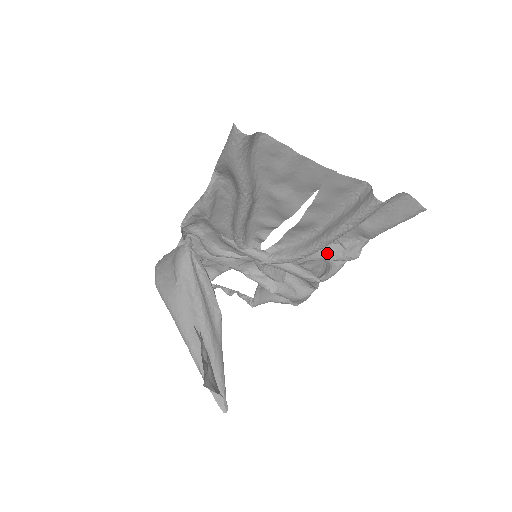
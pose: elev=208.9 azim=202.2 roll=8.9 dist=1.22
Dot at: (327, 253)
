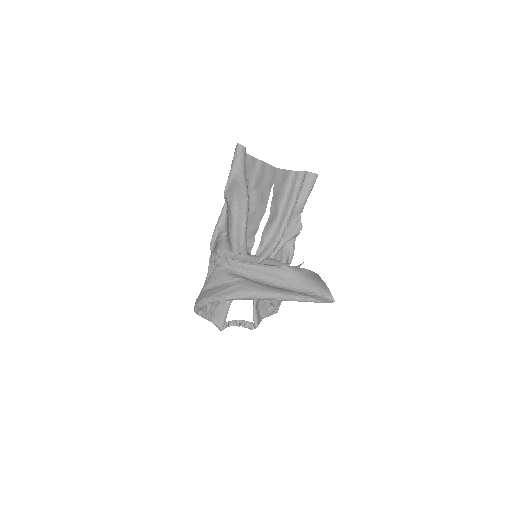
Dot at: (286, 236)
